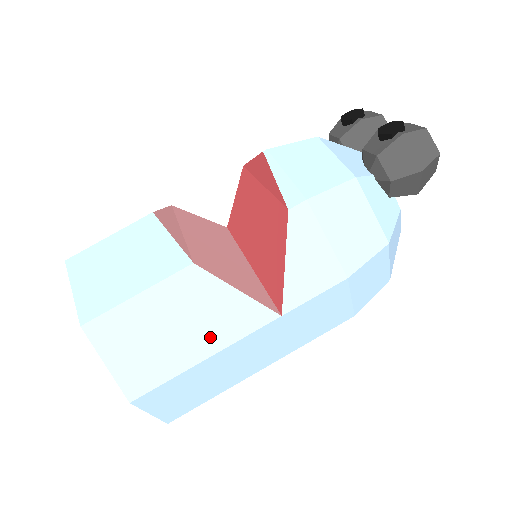
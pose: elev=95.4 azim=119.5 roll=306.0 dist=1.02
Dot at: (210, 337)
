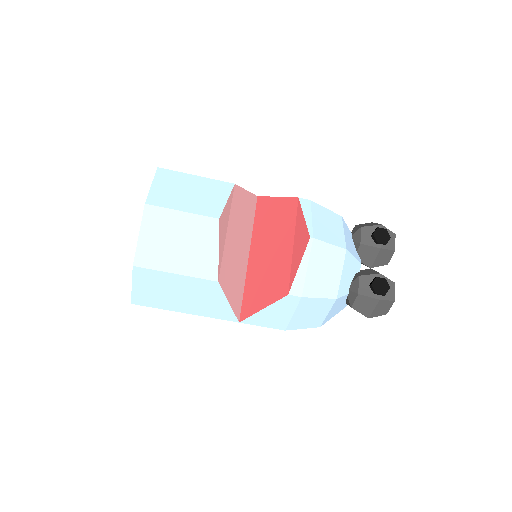
Dot at: (196, 308)
